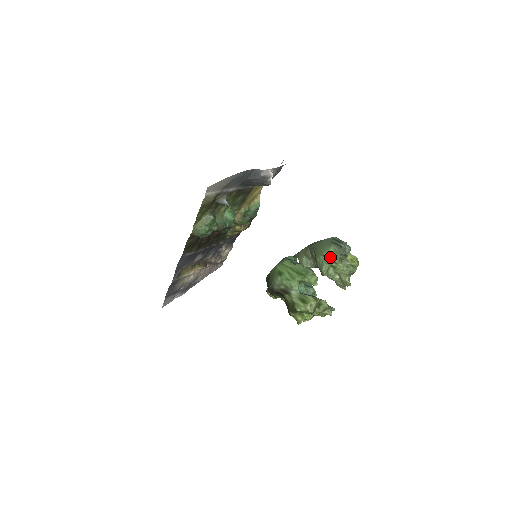
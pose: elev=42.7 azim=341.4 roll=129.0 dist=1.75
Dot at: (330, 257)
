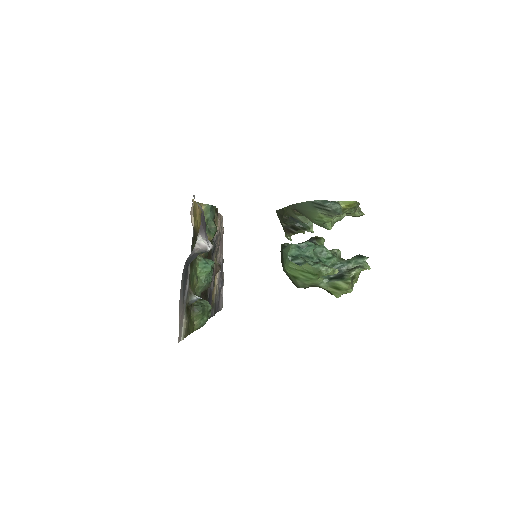
Dot at: (325, 221)
